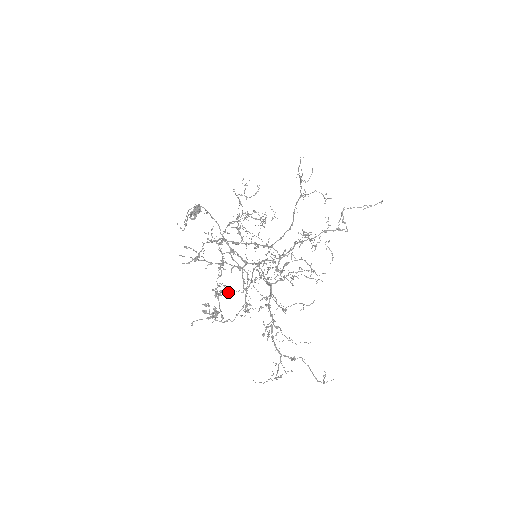
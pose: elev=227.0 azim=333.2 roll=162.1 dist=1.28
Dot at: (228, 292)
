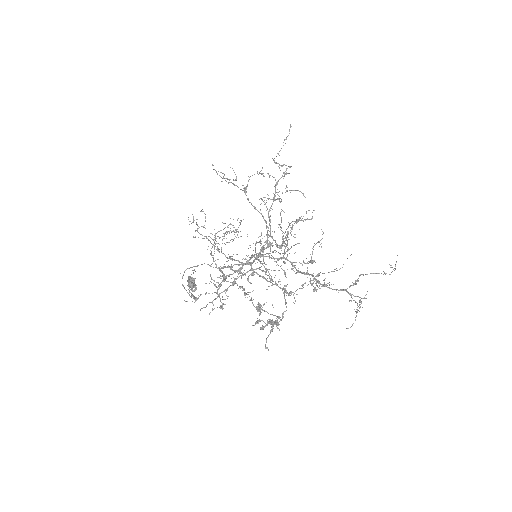
Dot at: (272, 305)
